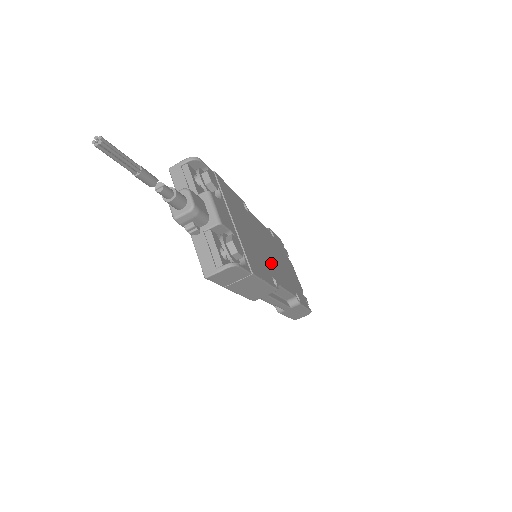
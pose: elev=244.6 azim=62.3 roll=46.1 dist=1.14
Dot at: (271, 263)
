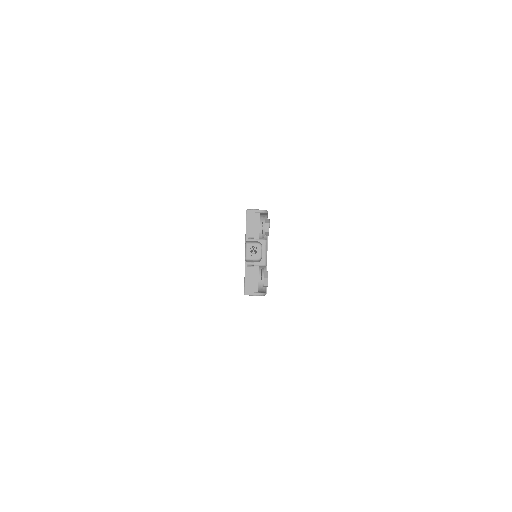
Dot at: occluded
